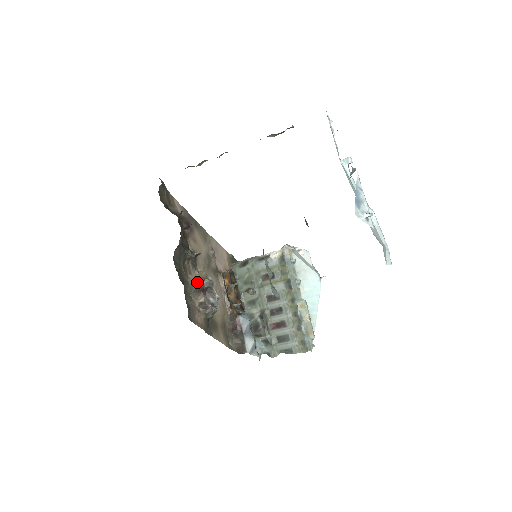
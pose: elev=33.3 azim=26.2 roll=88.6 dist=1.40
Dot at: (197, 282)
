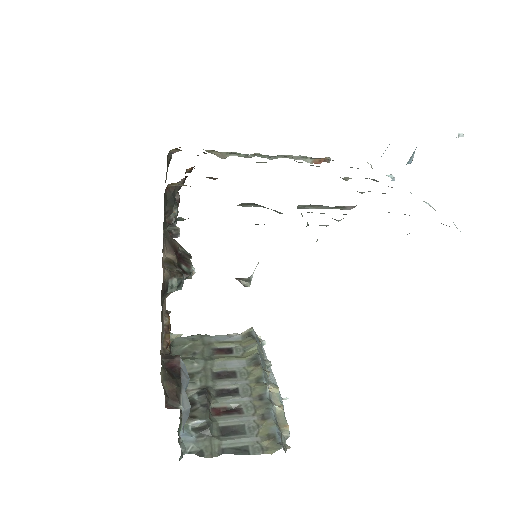
Dot at: (173, 239)
